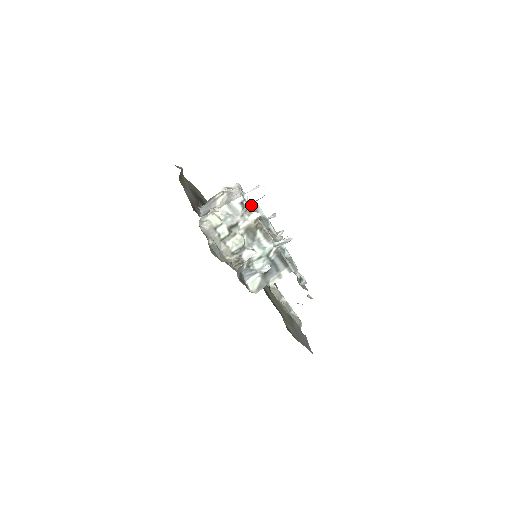
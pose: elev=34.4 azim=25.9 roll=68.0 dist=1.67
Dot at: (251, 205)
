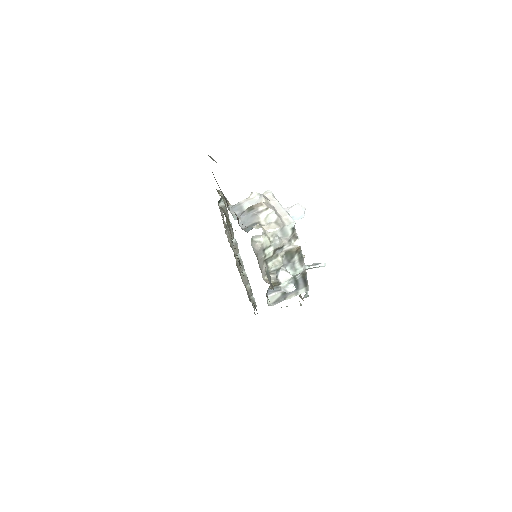
Dot at: occluded
